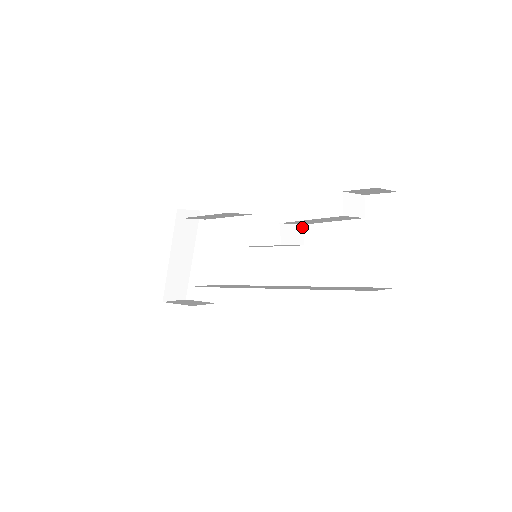
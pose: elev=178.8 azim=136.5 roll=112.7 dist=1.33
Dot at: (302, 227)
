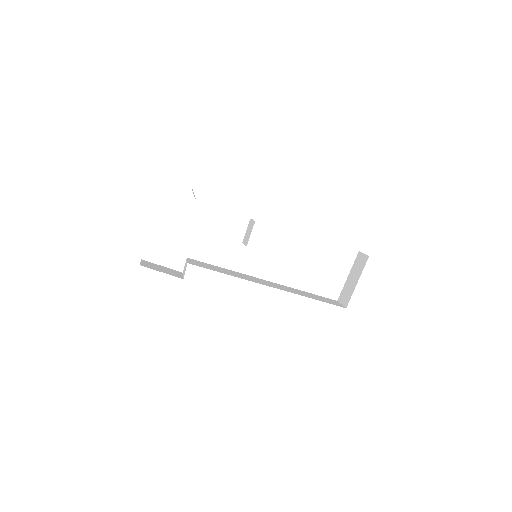
Dot at: occluded
